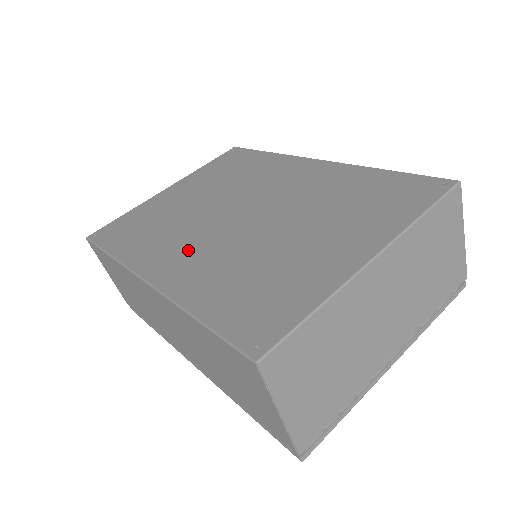
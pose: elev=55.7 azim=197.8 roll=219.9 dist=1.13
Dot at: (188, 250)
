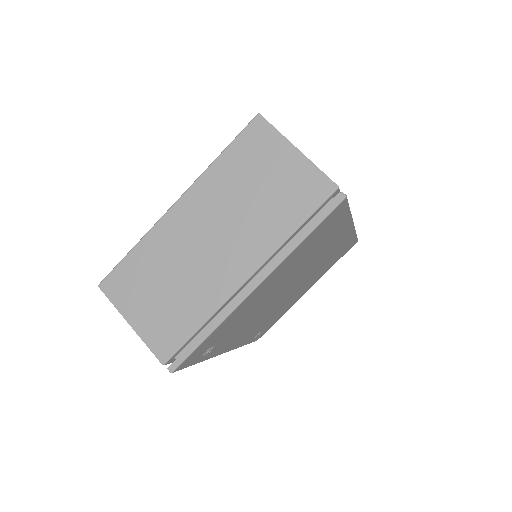
Dot at: occluded
